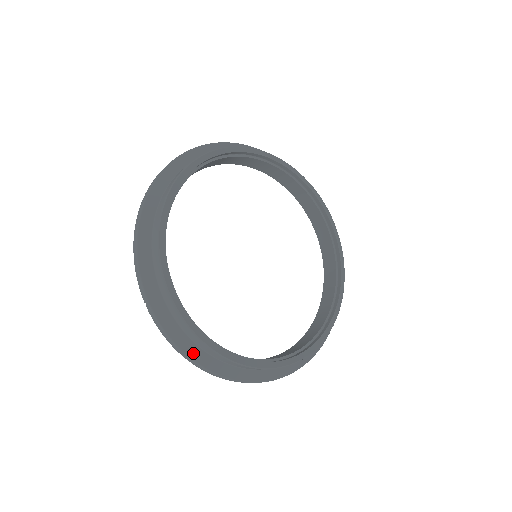
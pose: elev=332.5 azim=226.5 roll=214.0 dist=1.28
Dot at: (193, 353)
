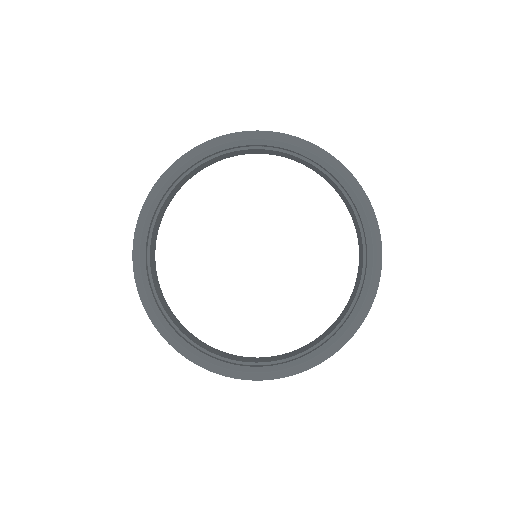
Dot at: (140, 284)
